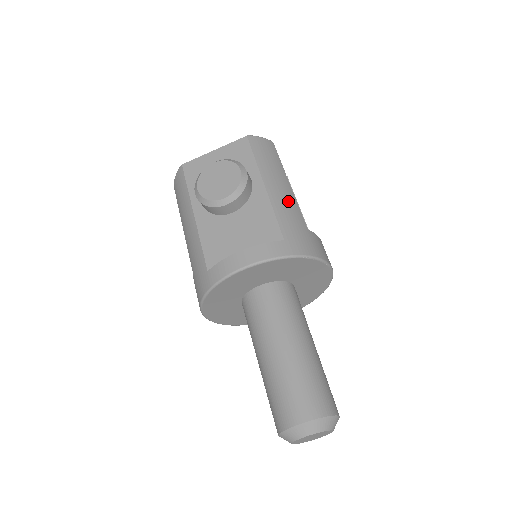
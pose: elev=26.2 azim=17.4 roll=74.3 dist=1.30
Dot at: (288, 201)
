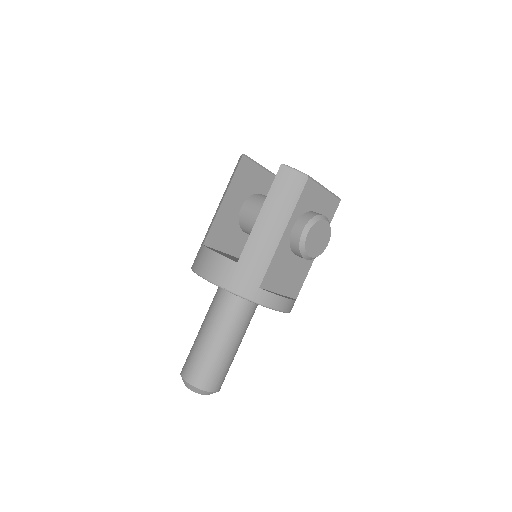
Dot at: occluded
